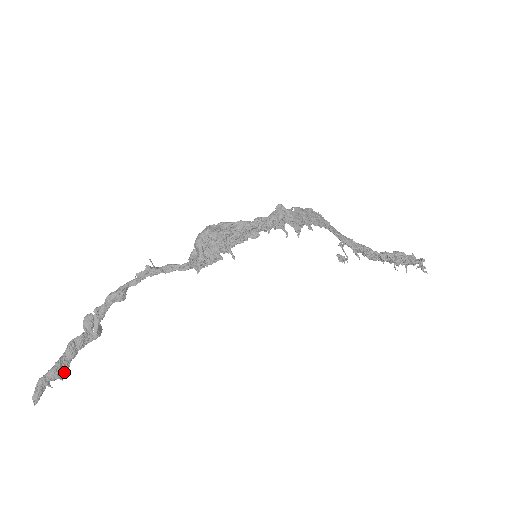
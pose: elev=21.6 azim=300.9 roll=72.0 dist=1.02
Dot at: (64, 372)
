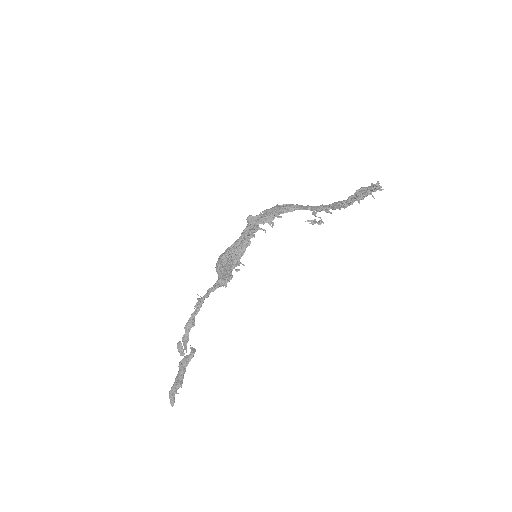
Dot at: (181, 382)
